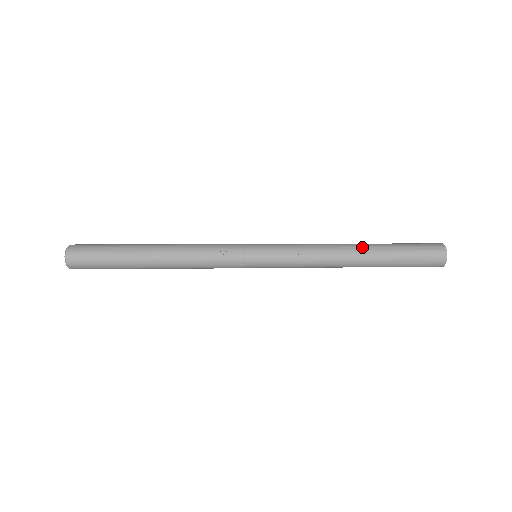
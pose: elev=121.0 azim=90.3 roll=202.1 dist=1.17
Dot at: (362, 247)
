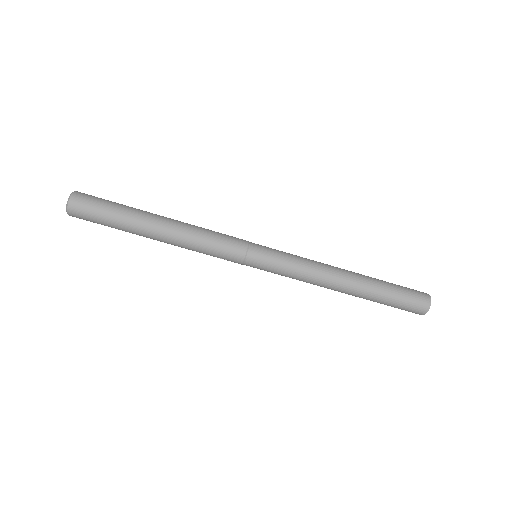
Dot at: (353, 291)
